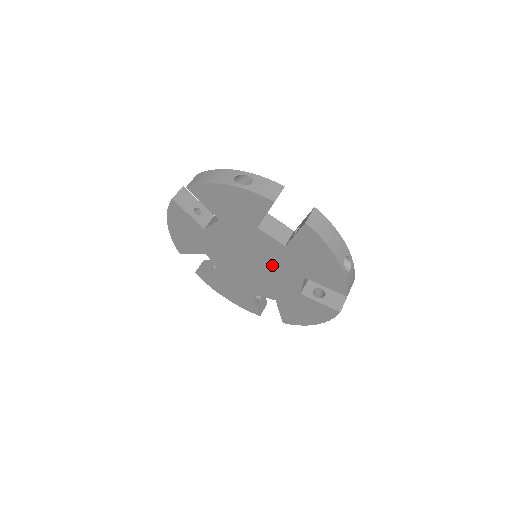
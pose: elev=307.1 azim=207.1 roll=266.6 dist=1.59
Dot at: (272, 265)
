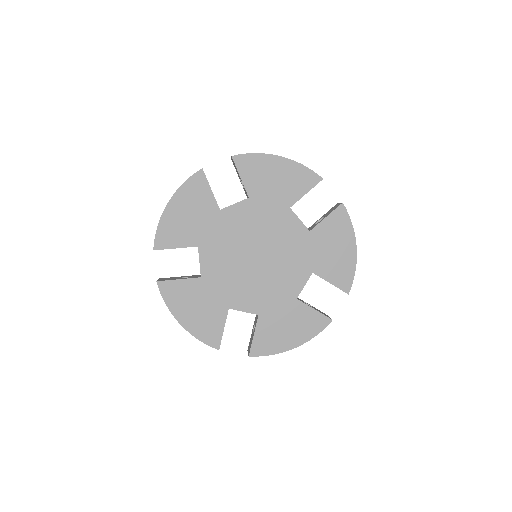
Dot at: (266, 233)
